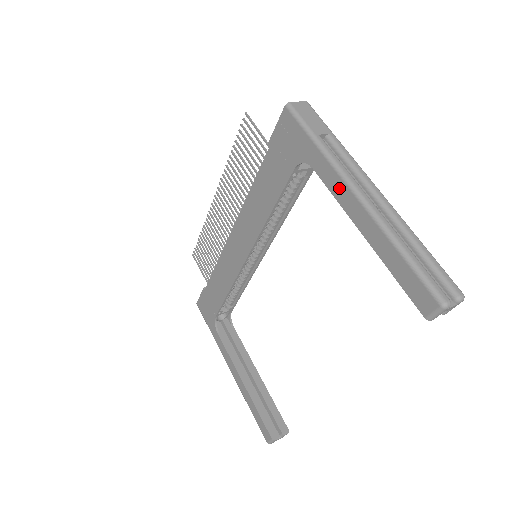
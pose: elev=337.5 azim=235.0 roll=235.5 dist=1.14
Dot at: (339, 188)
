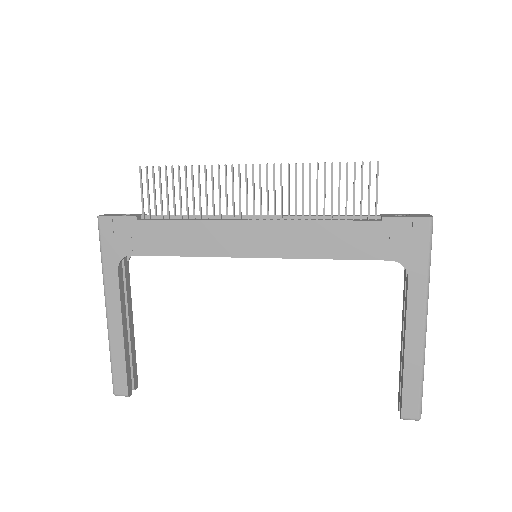
Dot at: (417, 310)
